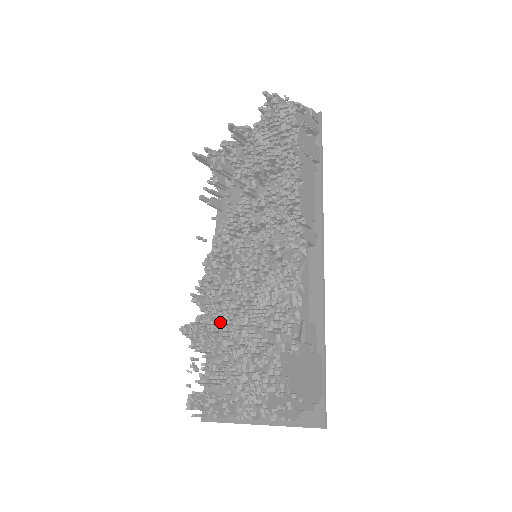
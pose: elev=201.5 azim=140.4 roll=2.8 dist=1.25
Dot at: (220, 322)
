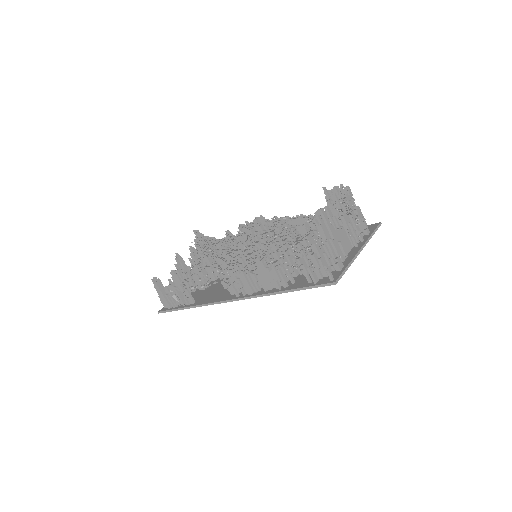
Dot at: (277, 247)
